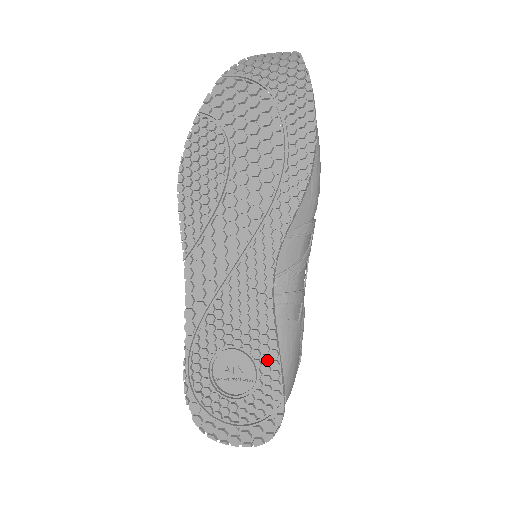
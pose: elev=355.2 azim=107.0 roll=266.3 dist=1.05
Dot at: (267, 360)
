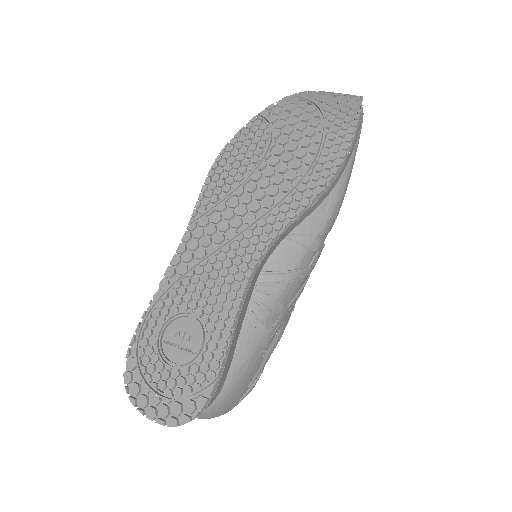
Dot at: (218, 337)
